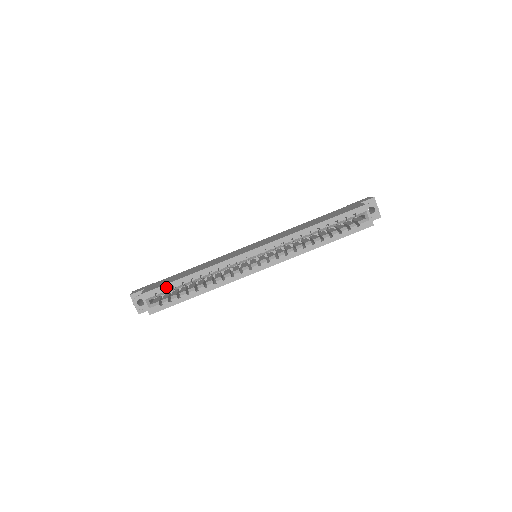
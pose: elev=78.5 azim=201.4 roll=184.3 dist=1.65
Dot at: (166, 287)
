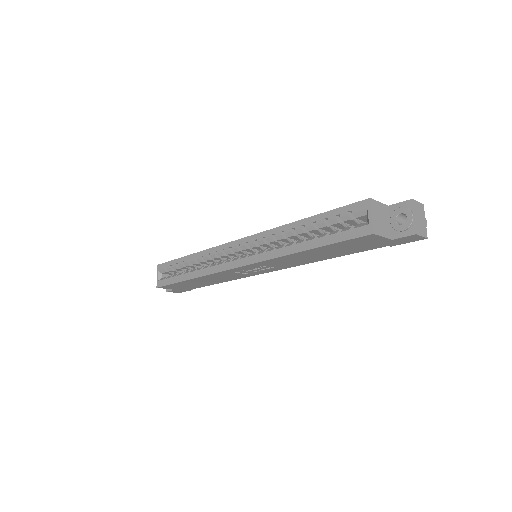
Dot at: (172, 263)
